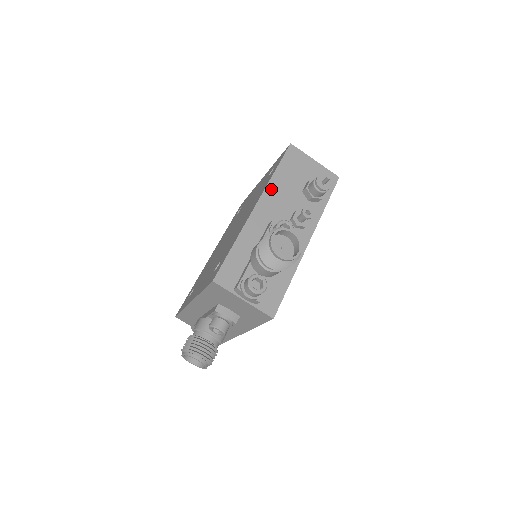
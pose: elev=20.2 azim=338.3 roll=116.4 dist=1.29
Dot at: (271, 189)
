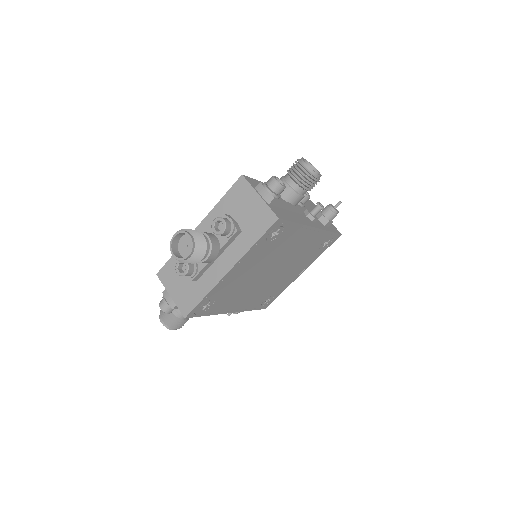
Dot at: occluded
